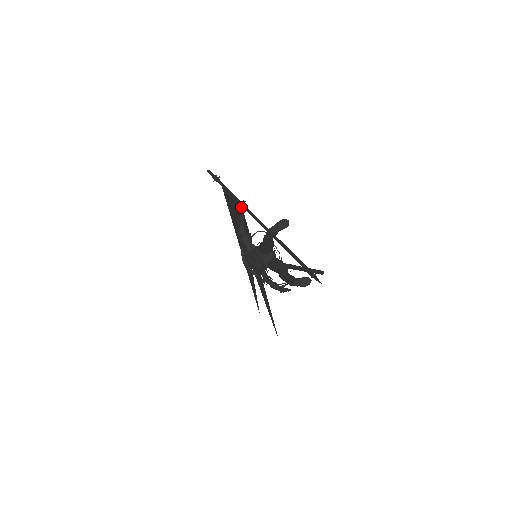
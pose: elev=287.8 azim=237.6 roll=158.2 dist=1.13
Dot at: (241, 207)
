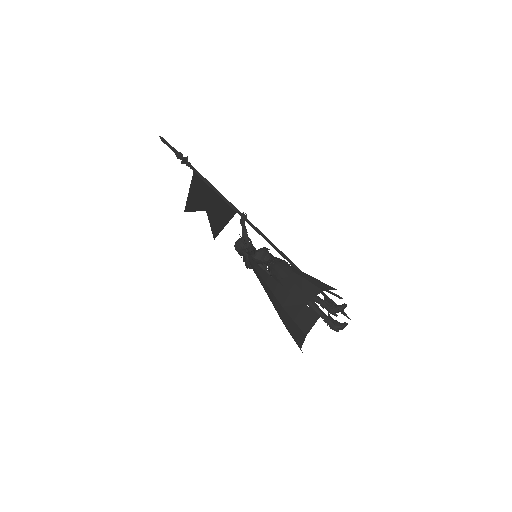
Dot at: (244, 222)
